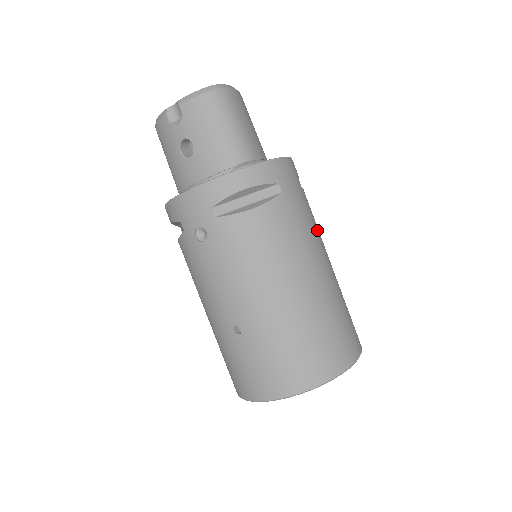
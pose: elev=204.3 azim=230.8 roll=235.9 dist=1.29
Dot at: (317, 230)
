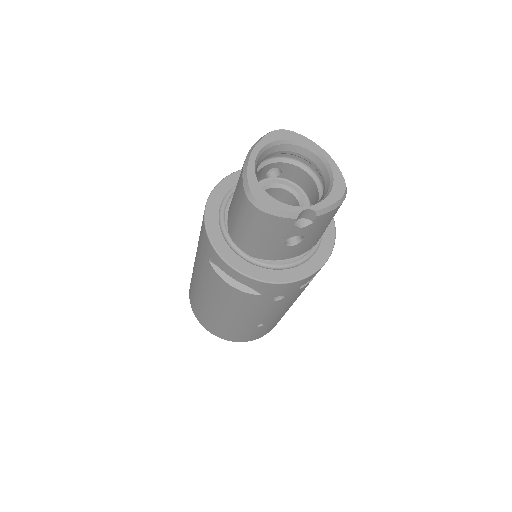
Dot at: occluded
